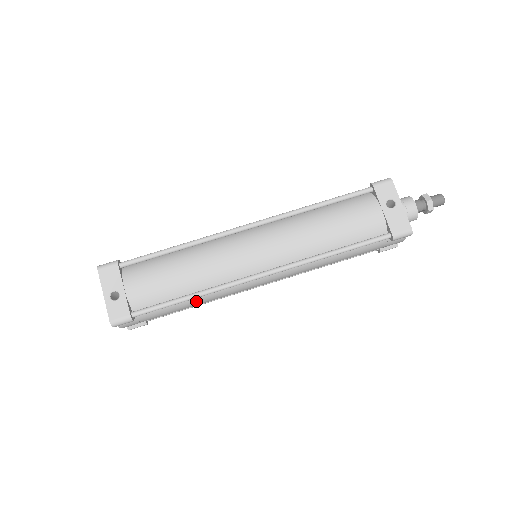
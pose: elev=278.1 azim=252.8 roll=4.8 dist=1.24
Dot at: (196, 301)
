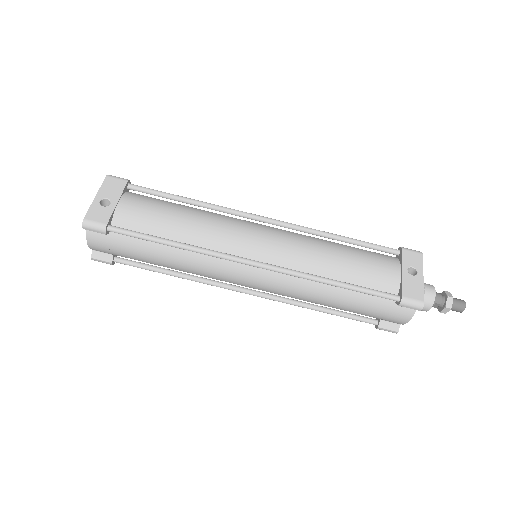
Dot at: (175, 256)
